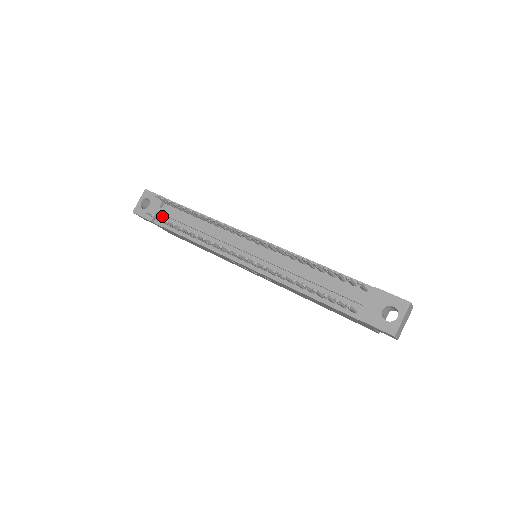
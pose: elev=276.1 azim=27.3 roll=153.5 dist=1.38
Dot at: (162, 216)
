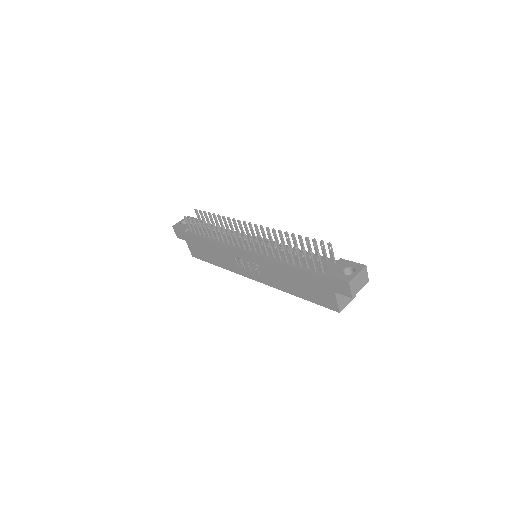
Dot at: occluded
